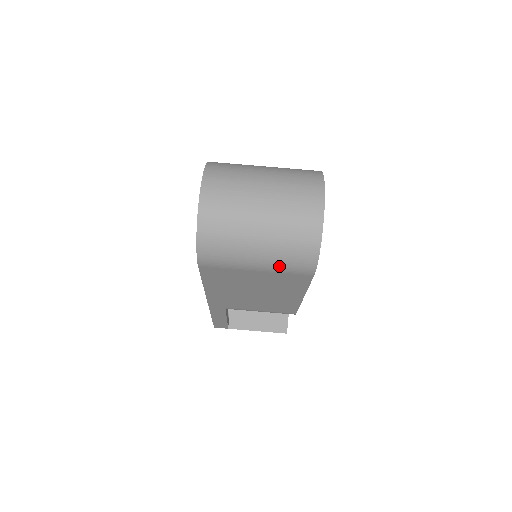
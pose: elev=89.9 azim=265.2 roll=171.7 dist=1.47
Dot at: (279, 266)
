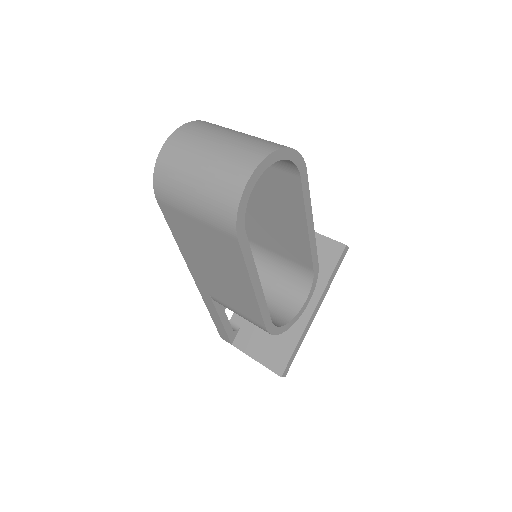
Dot at: (208, 216)
